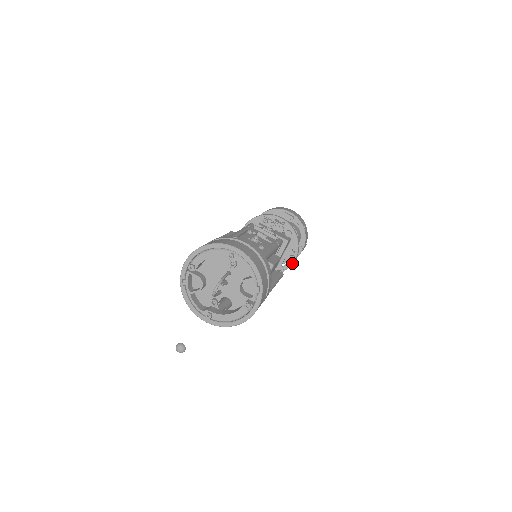
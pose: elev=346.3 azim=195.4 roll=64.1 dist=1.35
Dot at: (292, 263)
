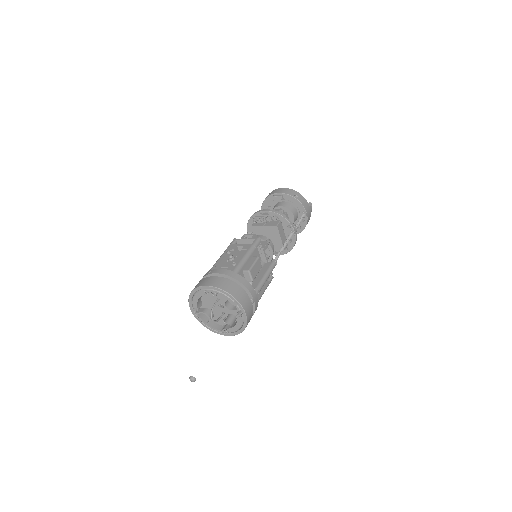
Dot at: (295, 236)
